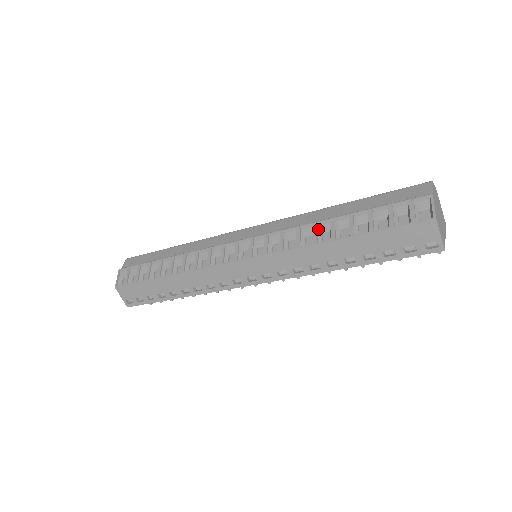
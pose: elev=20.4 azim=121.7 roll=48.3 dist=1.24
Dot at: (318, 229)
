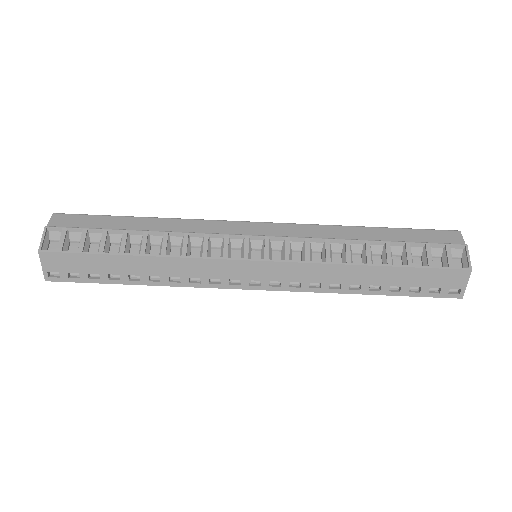
Dot at: (350, 248)
